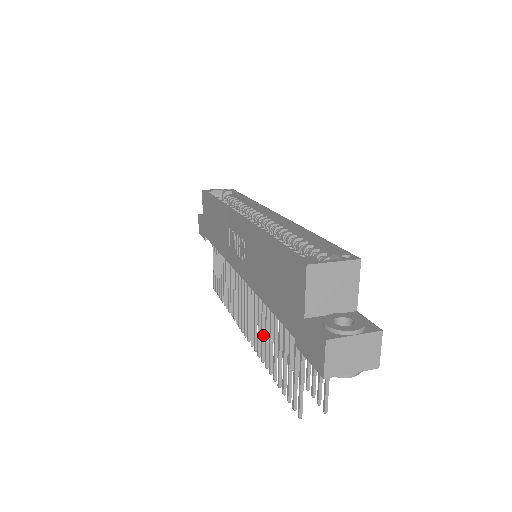
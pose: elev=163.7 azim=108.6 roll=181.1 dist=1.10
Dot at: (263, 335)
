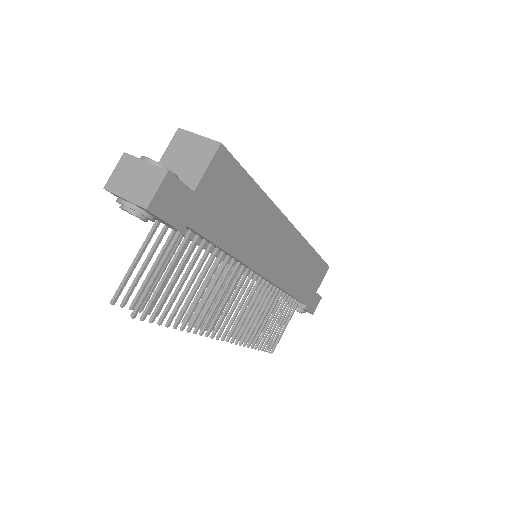
Dot at: occluded
